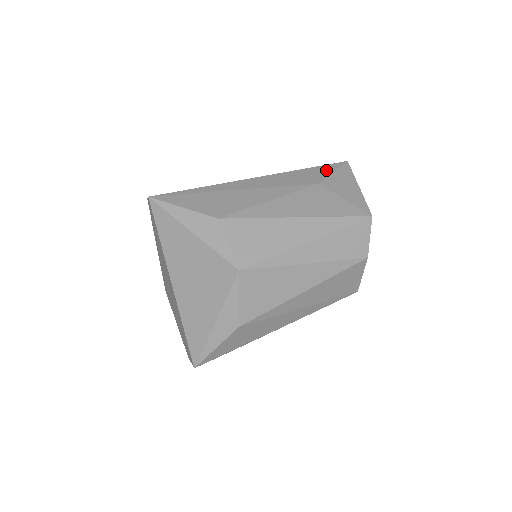
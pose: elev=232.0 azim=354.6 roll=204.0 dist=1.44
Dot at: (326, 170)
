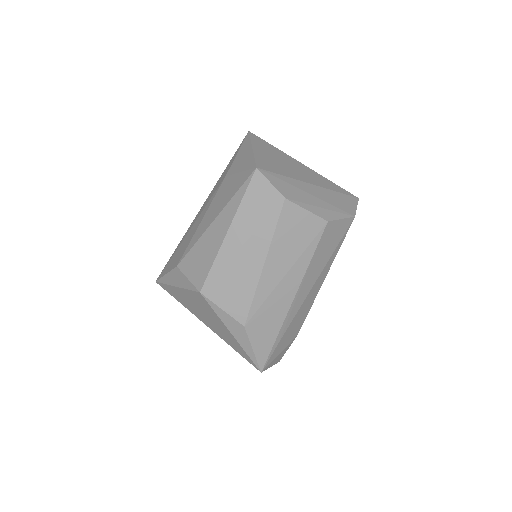
Dot at: (234, 157)
